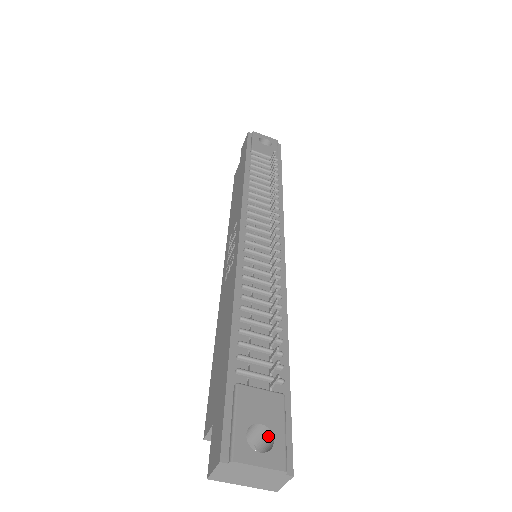
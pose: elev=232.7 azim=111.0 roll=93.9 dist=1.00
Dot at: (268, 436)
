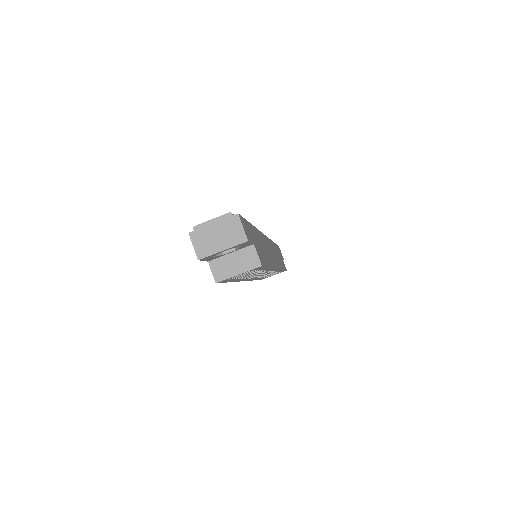
Dot at: occluded
